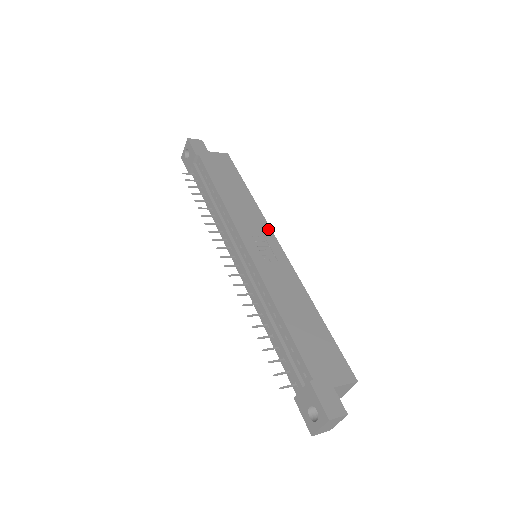
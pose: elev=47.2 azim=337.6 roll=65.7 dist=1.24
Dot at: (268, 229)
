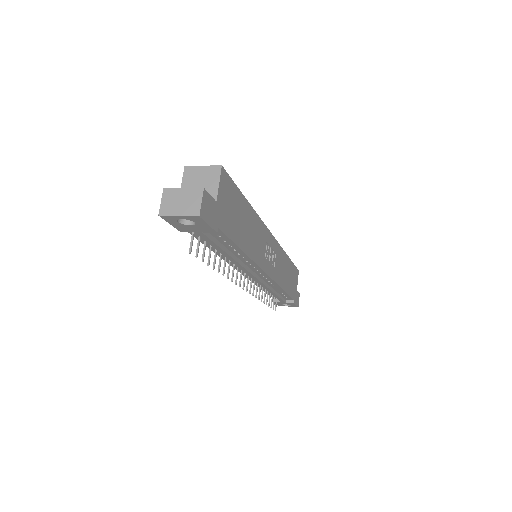
Dot at: (267, 231)
